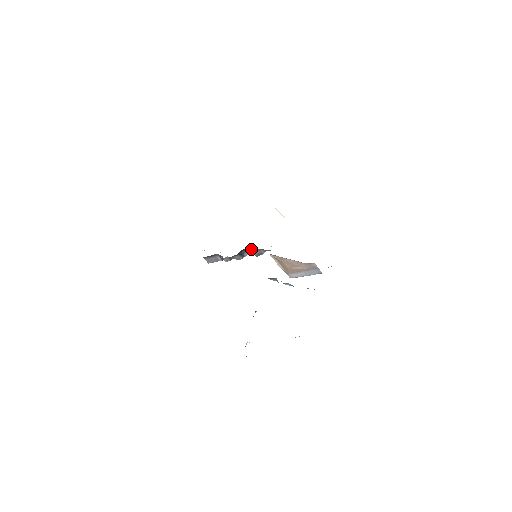
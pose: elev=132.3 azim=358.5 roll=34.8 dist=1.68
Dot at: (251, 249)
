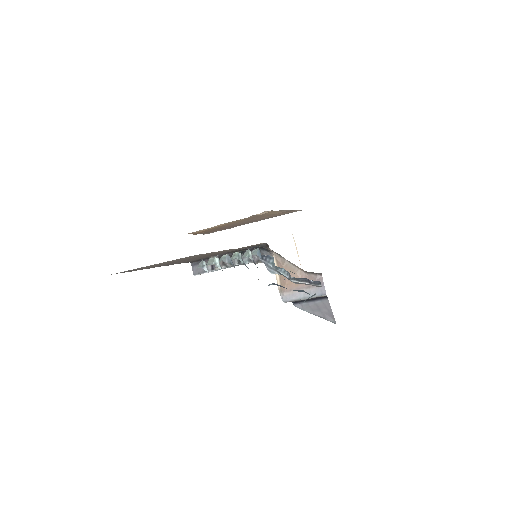
Dot at: occluded
